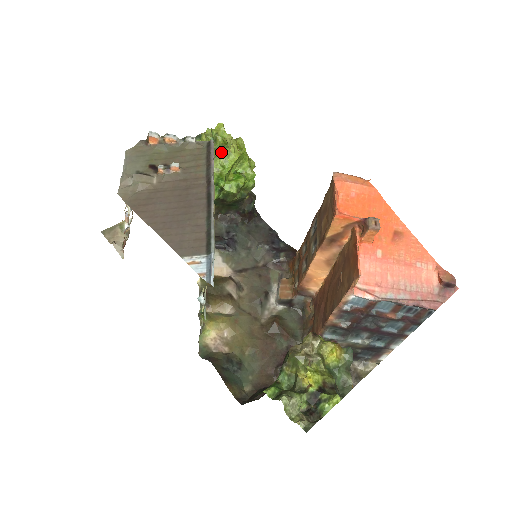
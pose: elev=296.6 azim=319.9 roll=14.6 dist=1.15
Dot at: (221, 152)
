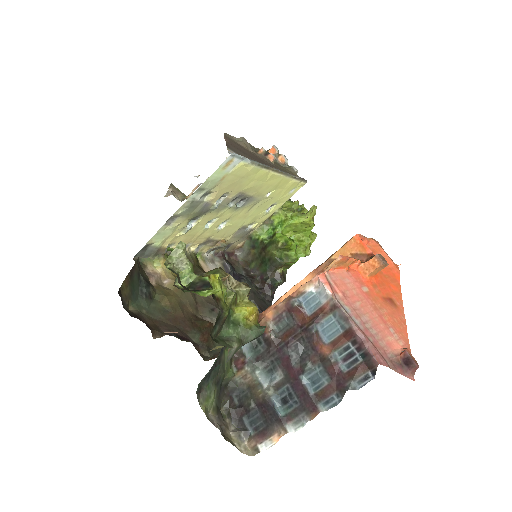
Dot at: occluded
